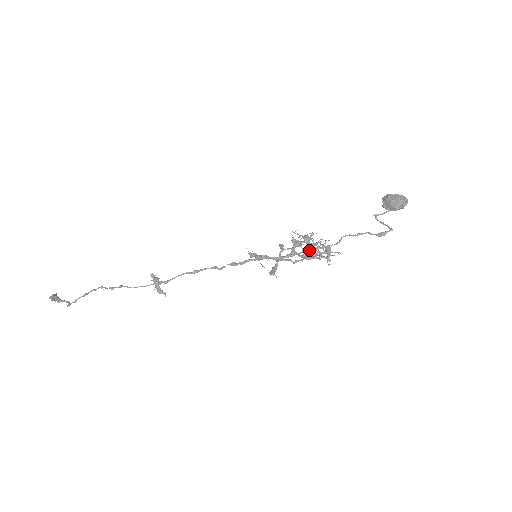
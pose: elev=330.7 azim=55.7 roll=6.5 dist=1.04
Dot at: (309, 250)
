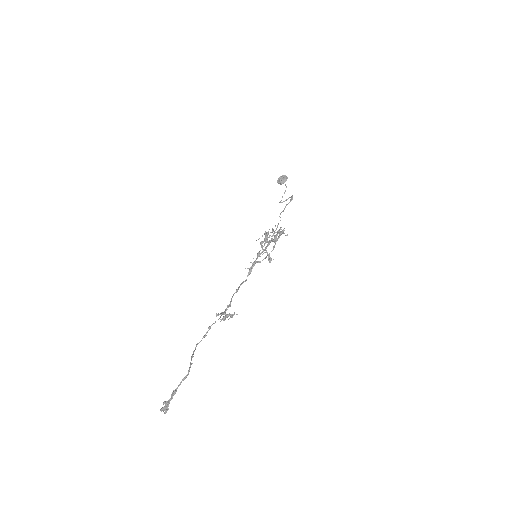
Dot at: occluded
